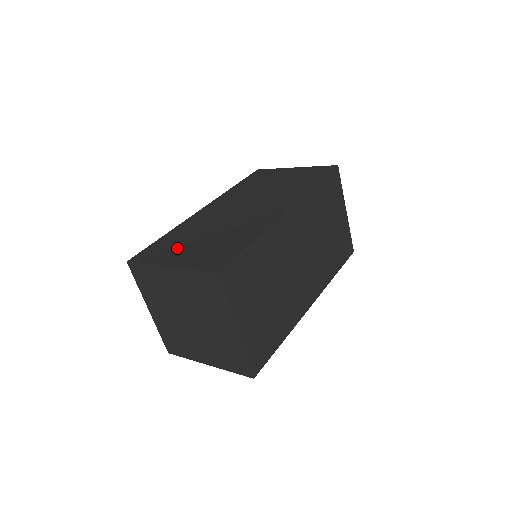
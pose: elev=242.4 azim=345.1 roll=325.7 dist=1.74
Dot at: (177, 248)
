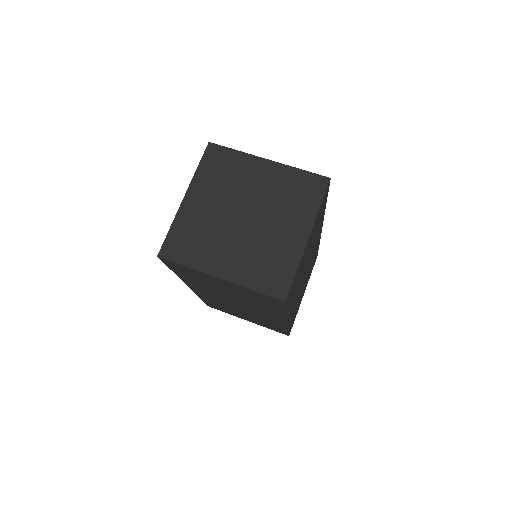
Dot at: occluded
